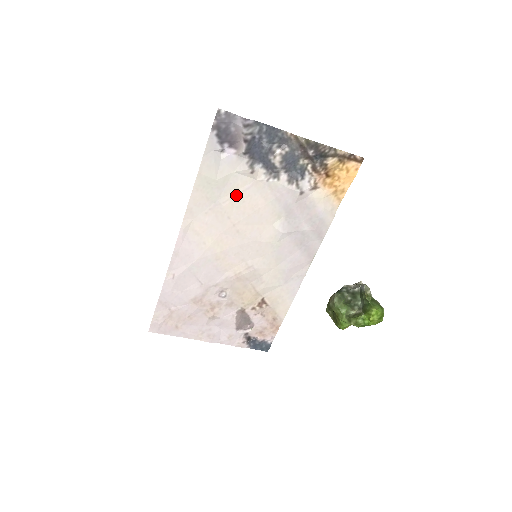
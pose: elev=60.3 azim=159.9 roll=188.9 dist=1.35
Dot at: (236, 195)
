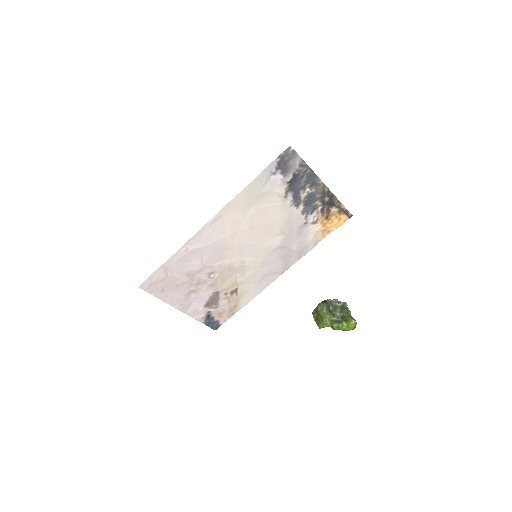
Dot at: (266, 207)
